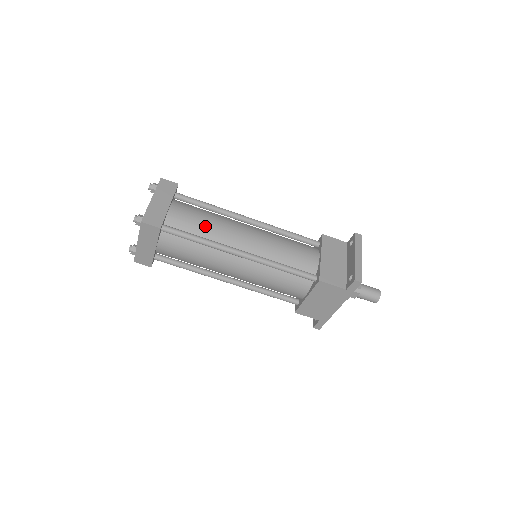
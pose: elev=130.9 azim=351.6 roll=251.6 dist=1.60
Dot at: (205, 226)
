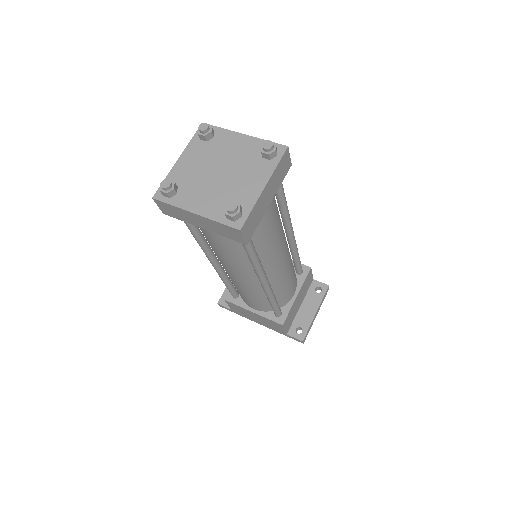
Dot at: (269, 240)
